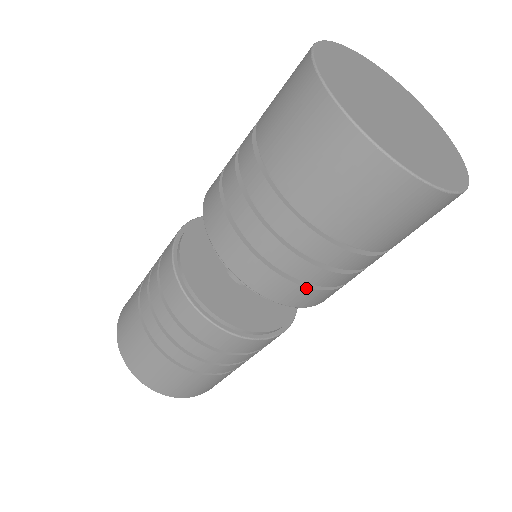
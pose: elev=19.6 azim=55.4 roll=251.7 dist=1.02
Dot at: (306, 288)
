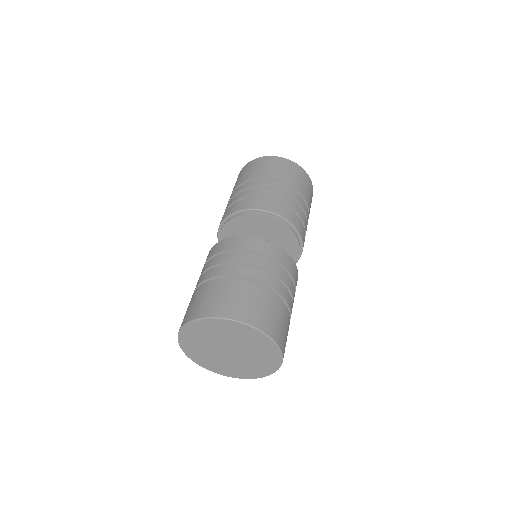
Dot at: (277, 202)
